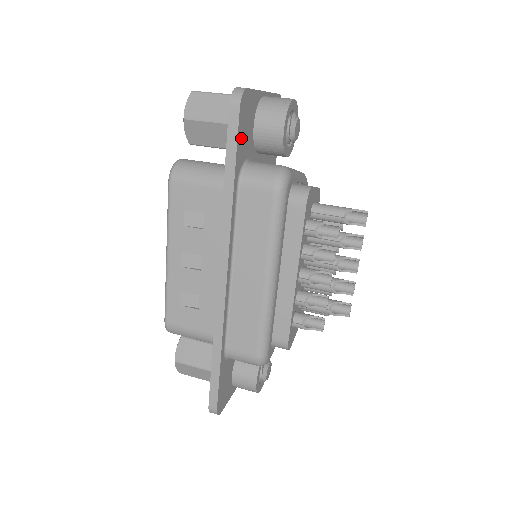
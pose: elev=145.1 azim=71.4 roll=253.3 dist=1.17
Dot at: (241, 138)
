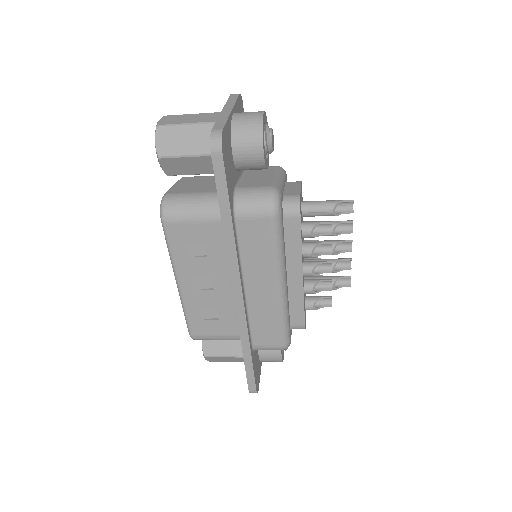
Dot at: (228, 177)
